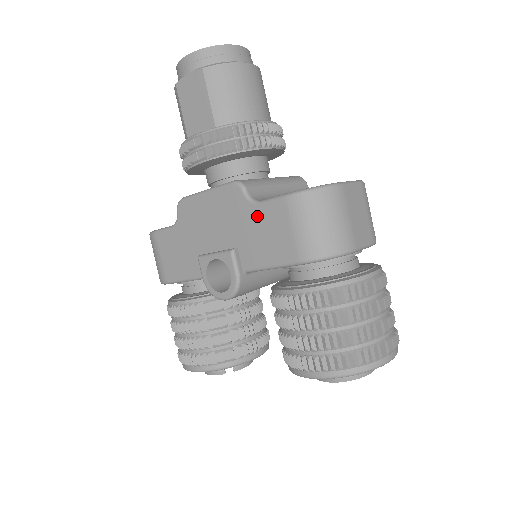
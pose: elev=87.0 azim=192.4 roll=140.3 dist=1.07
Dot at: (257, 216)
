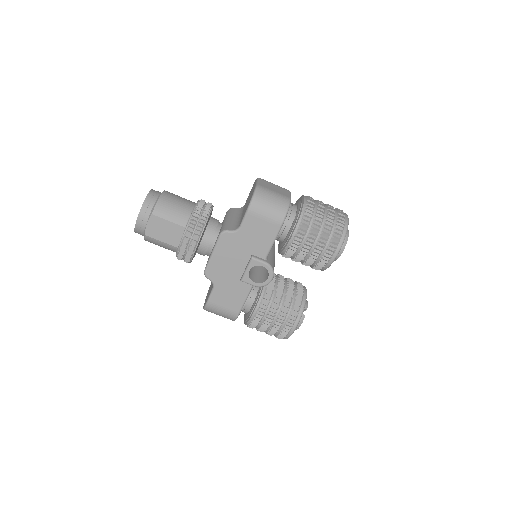
Dot at: (245, 233)
